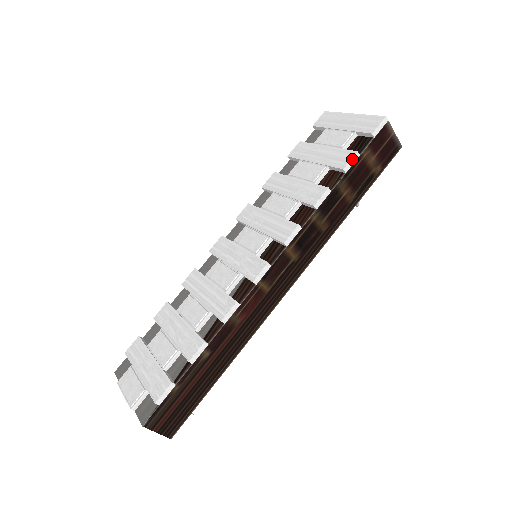
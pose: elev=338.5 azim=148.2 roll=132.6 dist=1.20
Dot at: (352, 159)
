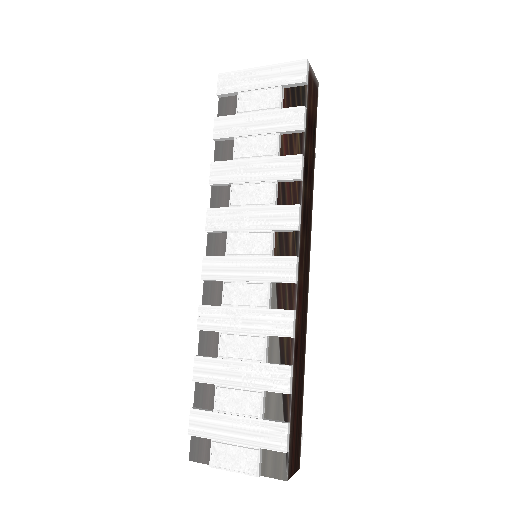
Dot at: (304, 116)
